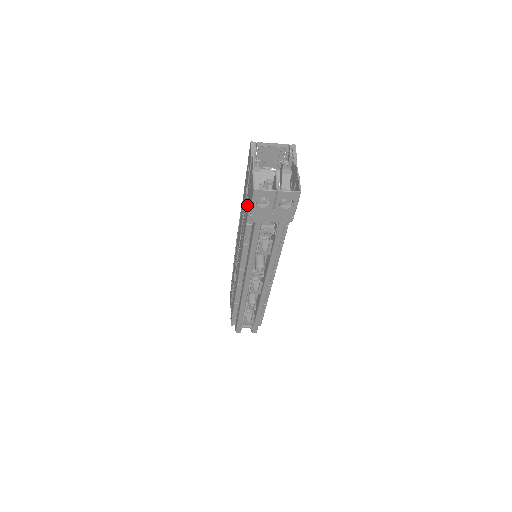
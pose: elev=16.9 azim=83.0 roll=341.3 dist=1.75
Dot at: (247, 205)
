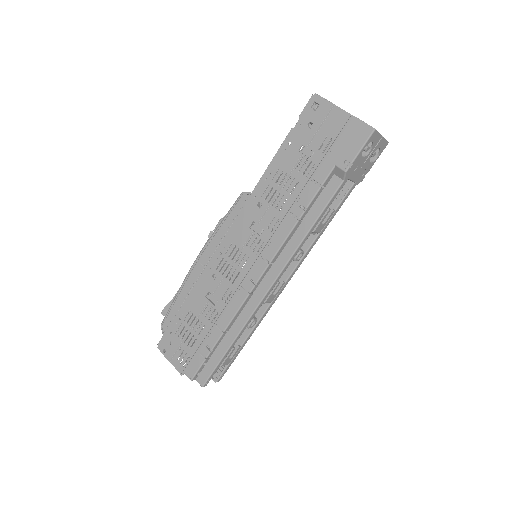
Dot at: (323, 163)
